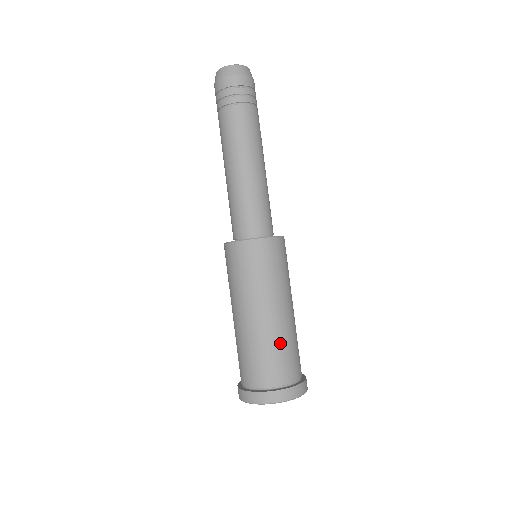
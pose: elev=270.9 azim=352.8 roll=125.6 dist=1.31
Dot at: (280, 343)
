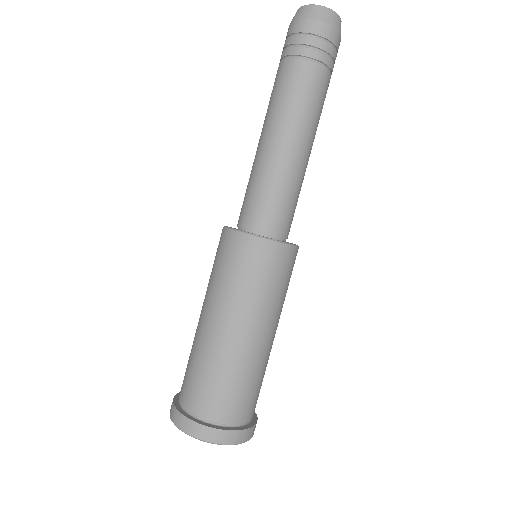
Dot at: (237, 373)
